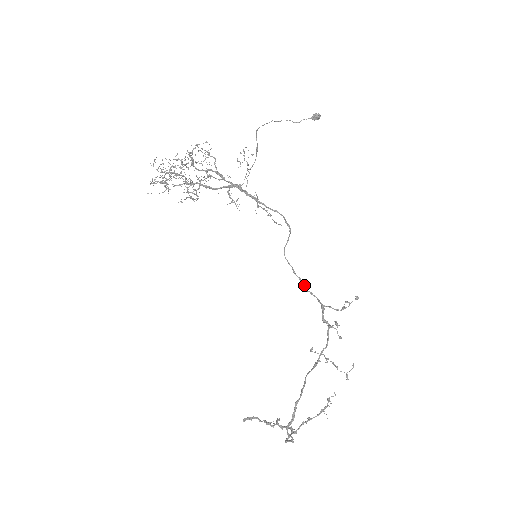
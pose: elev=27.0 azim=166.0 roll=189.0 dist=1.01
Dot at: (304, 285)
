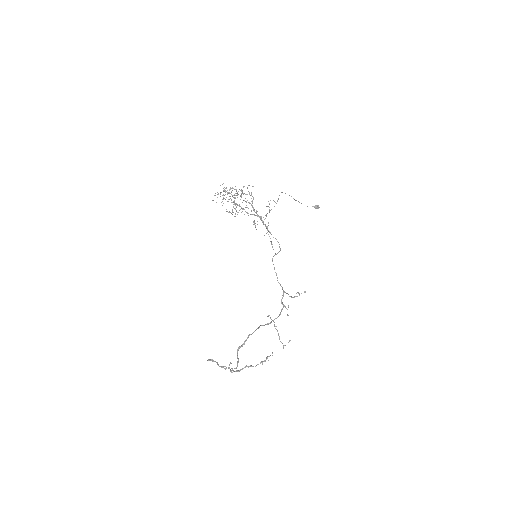
Dot at: (277, 278)
